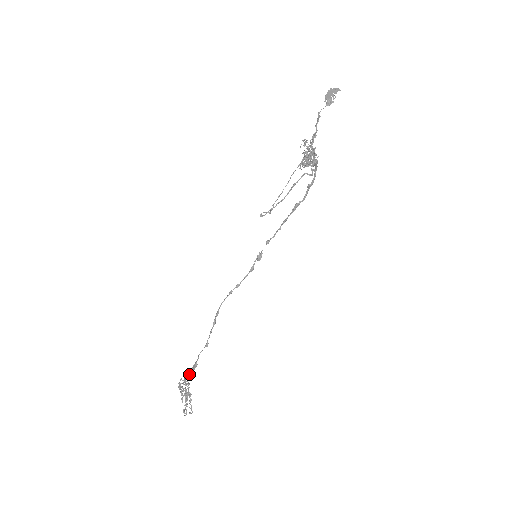
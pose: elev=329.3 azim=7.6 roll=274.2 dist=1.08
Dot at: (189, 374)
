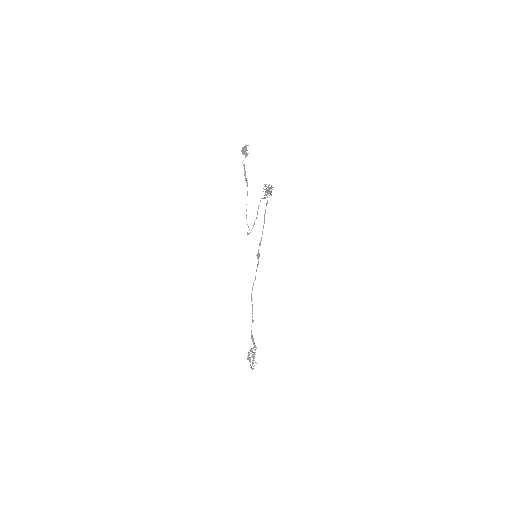
Dot at: (254, 343)
